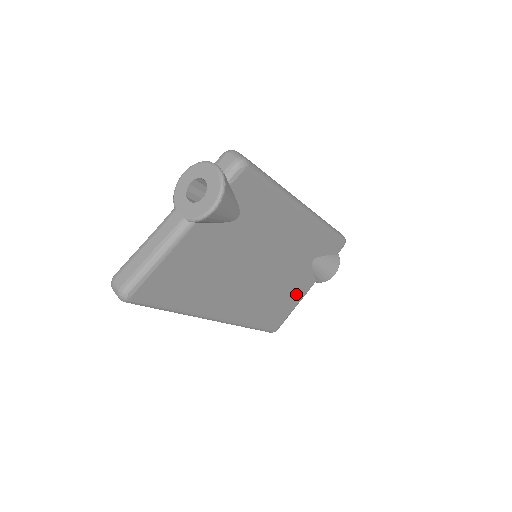
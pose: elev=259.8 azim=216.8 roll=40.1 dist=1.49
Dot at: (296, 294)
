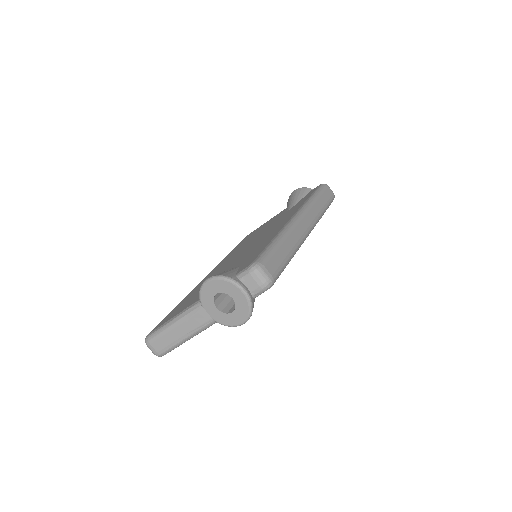
Dot at: occluded
